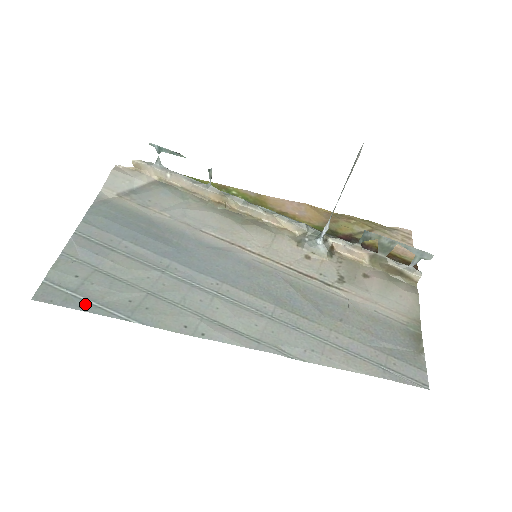
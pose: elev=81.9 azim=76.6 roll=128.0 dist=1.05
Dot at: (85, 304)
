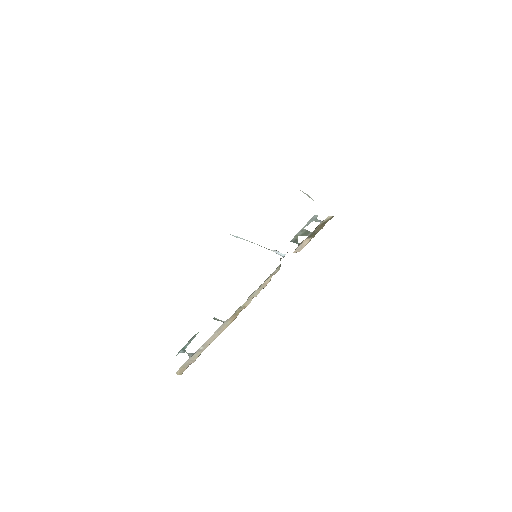
Dot at: occluded
